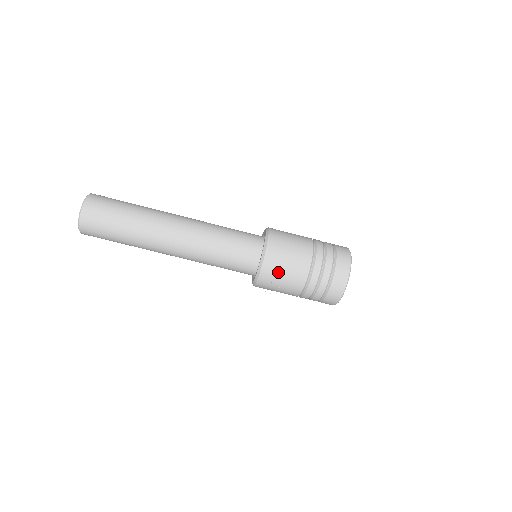
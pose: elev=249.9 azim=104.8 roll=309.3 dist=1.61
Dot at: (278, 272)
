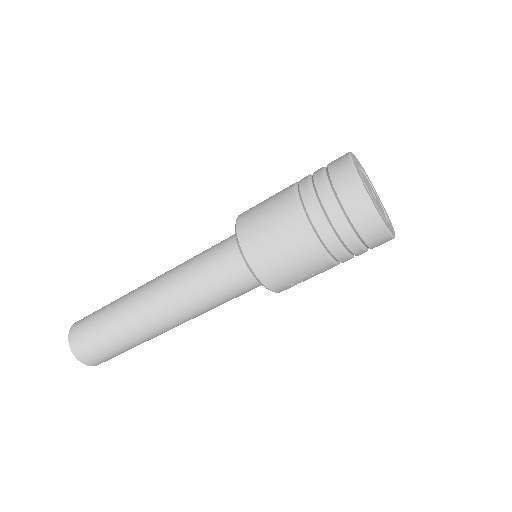
Dot at: (287, 276)
